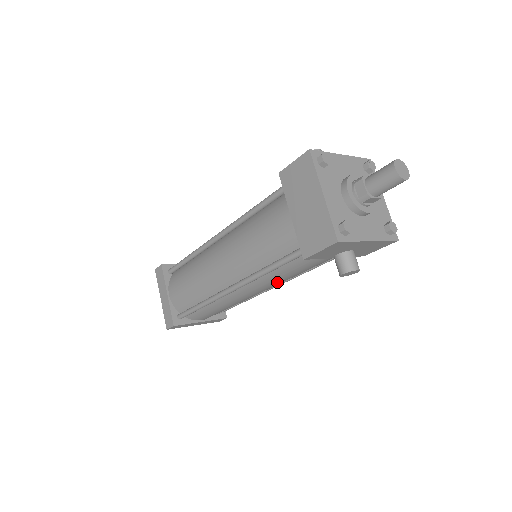
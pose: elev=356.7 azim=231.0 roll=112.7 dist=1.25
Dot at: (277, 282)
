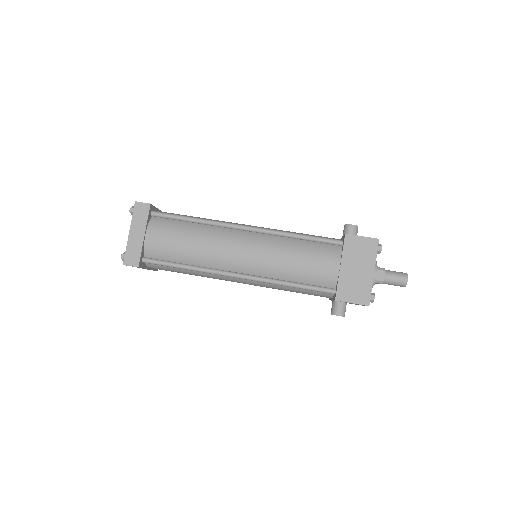
Dot at: occluded
